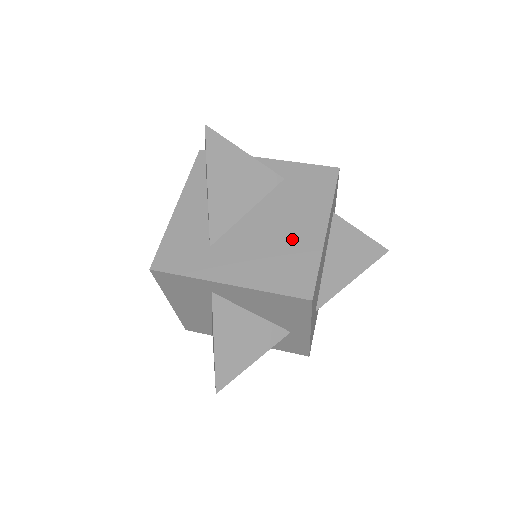
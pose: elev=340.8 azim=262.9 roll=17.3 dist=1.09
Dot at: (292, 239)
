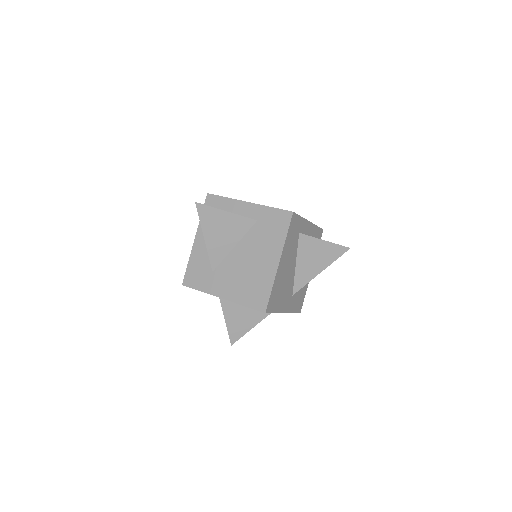
Dot at: (258, 269)
